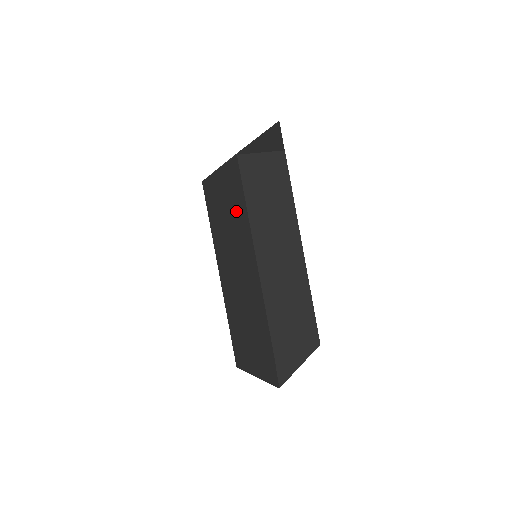
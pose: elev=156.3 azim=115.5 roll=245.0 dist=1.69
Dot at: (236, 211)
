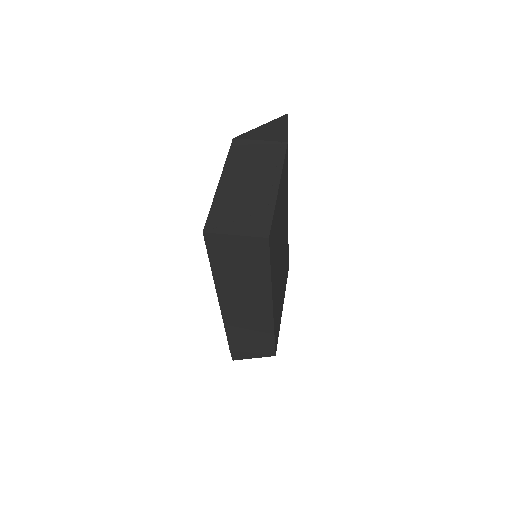
Dot at: occluded
